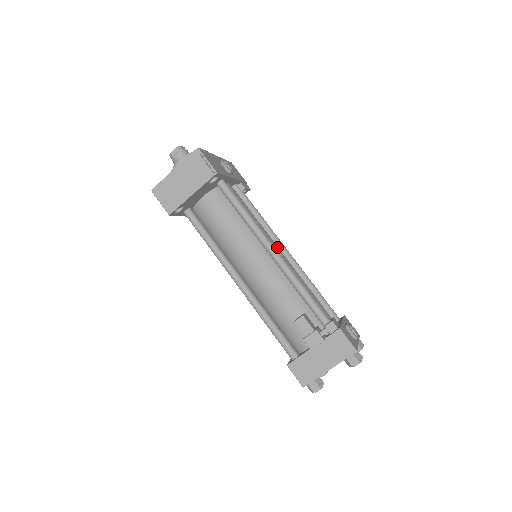
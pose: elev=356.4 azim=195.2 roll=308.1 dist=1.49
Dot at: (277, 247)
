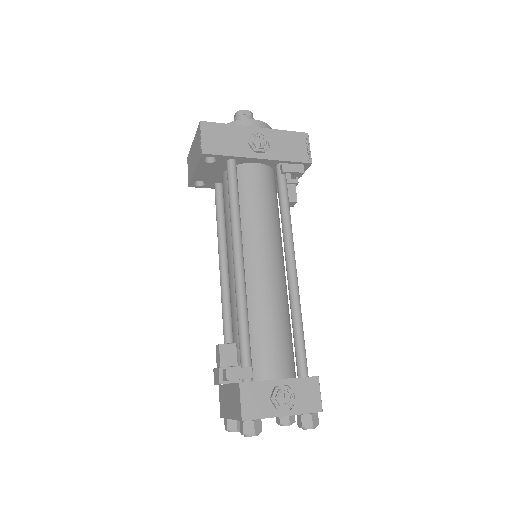
Dot at: (266, 255)
